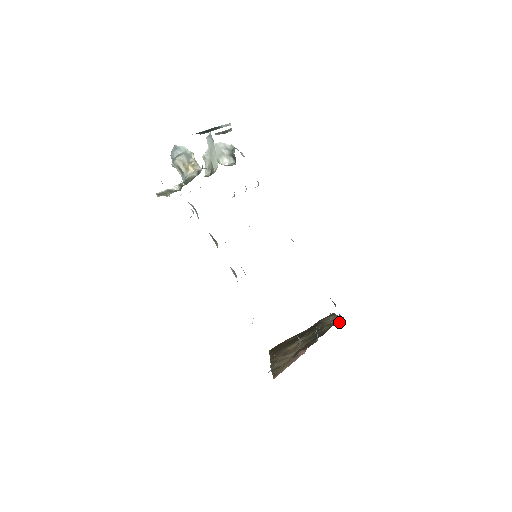
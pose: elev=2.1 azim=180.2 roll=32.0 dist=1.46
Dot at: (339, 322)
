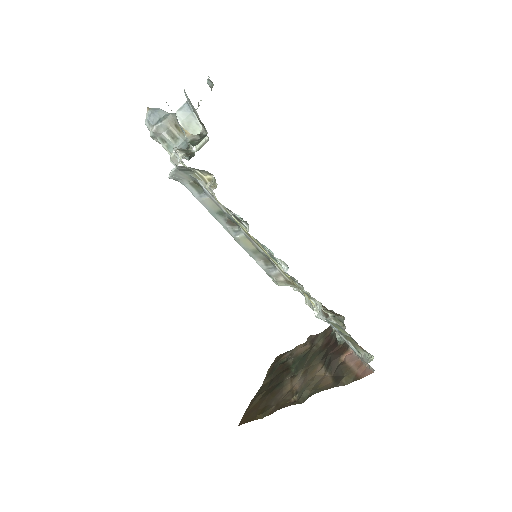
Dot at: occluded
